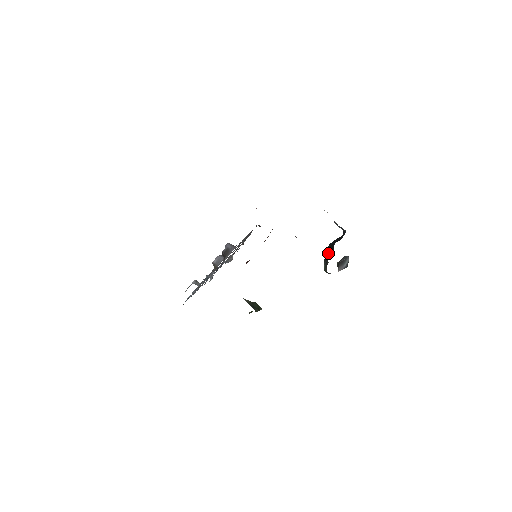
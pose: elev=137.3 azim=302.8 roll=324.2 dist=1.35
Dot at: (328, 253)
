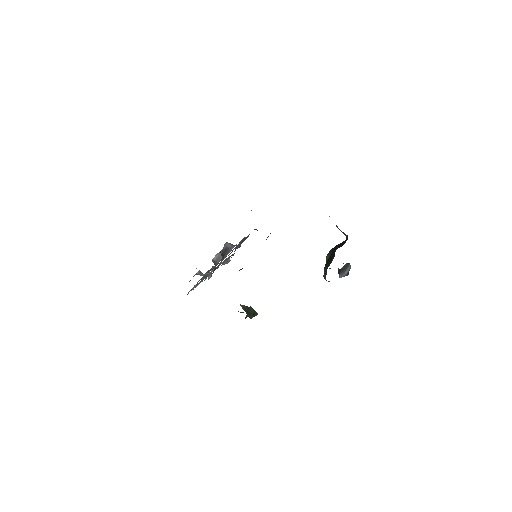
Dot at: (329, 259)
